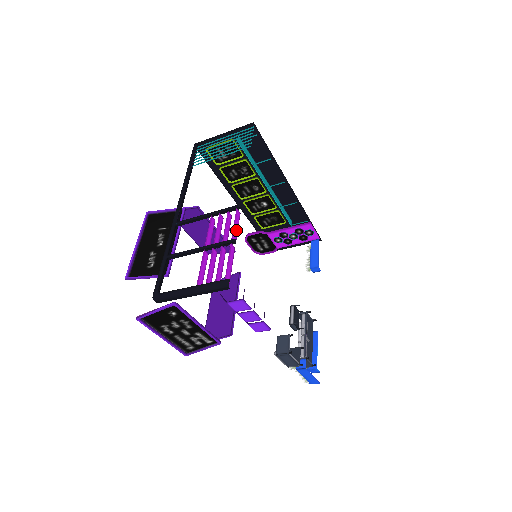
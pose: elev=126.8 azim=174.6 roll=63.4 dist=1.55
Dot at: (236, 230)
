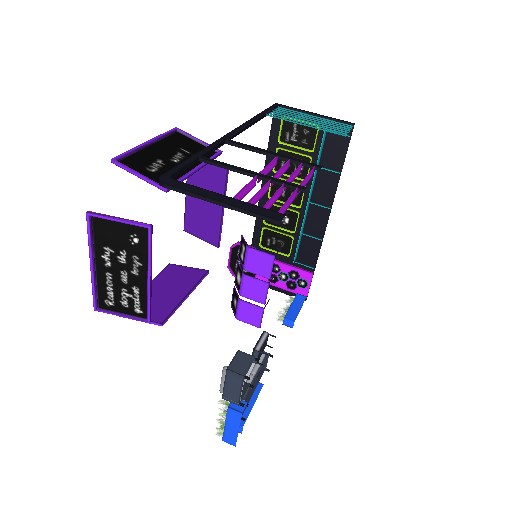
Dot at: (304, 184)
